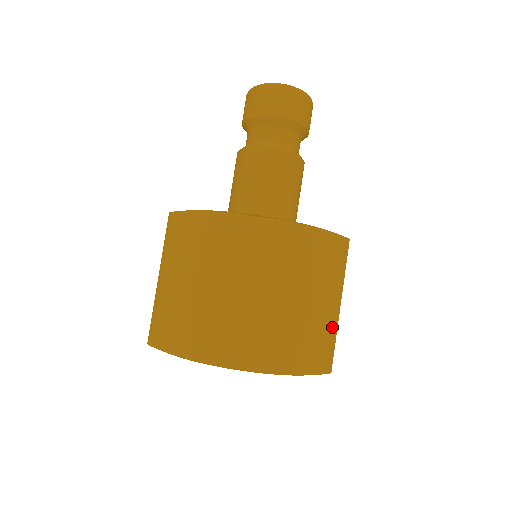
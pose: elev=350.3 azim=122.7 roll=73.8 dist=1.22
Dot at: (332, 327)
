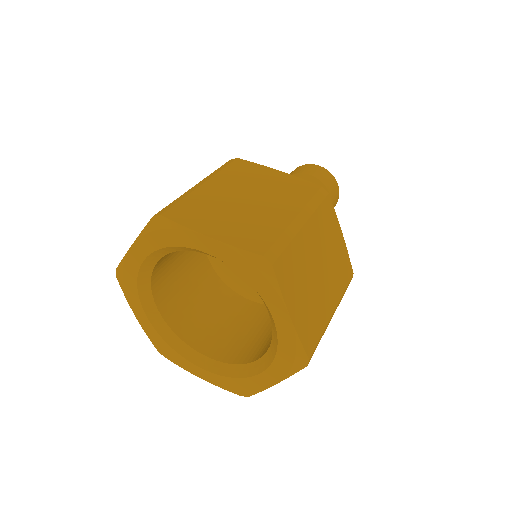
Dot at: (284, 228)
